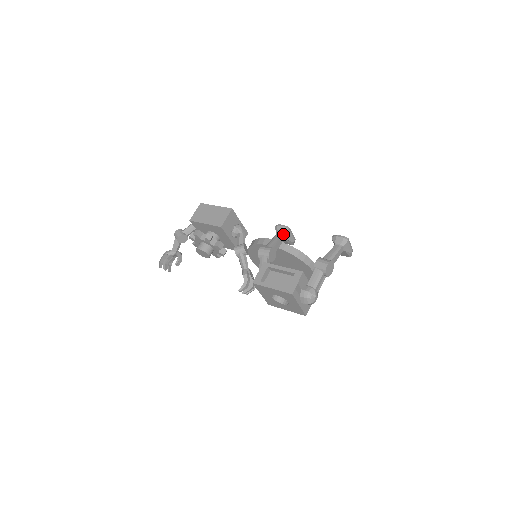
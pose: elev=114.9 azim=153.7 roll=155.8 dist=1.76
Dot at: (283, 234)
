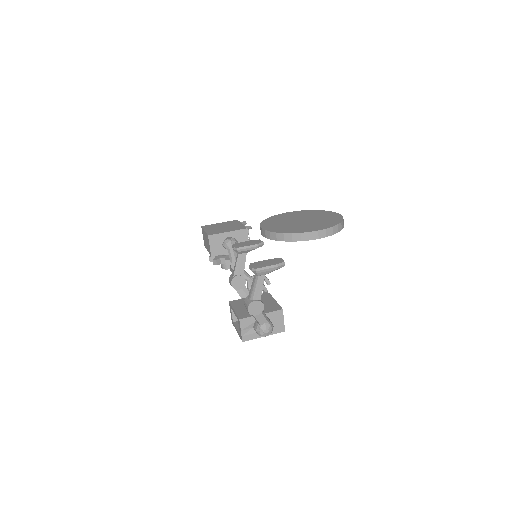
Dot at: (239, 253)
